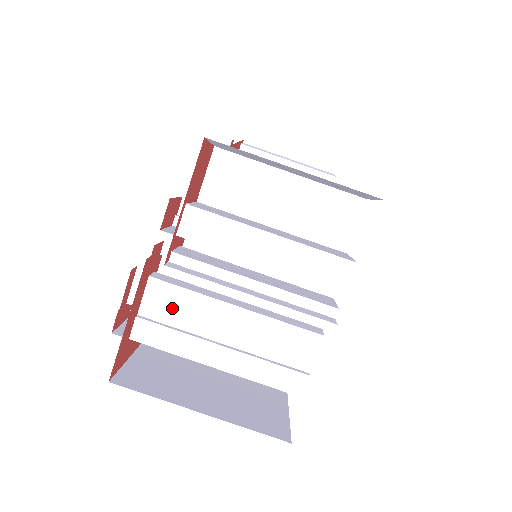
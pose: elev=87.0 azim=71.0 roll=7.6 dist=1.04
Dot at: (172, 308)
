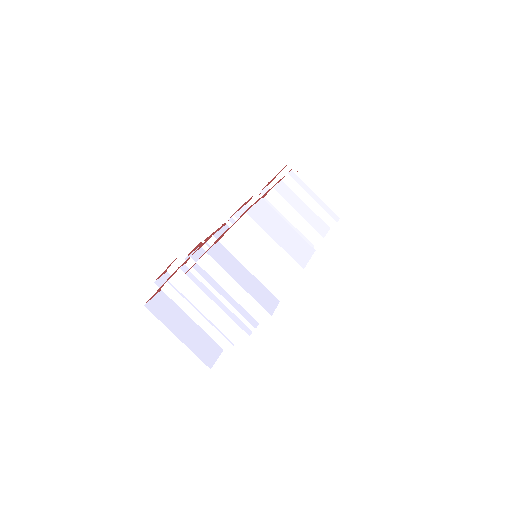
Dot at: (185, 286)
